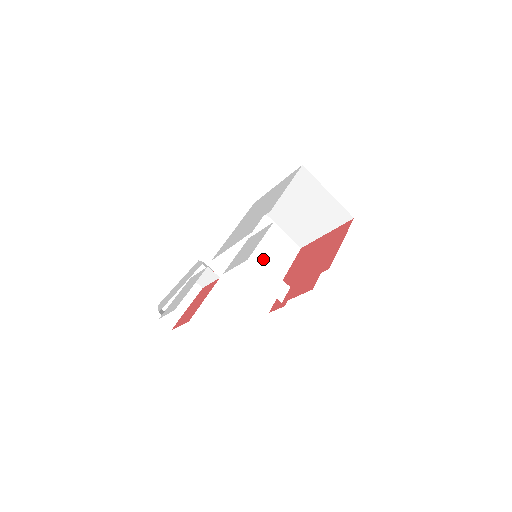
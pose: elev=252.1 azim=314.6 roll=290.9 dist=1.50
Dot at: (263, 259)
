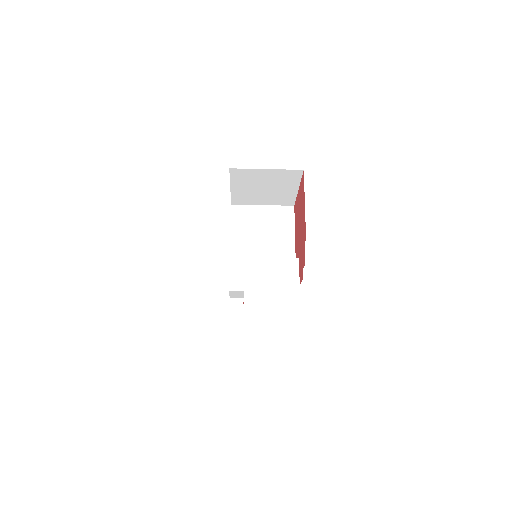
Dot at: (268, 245)
